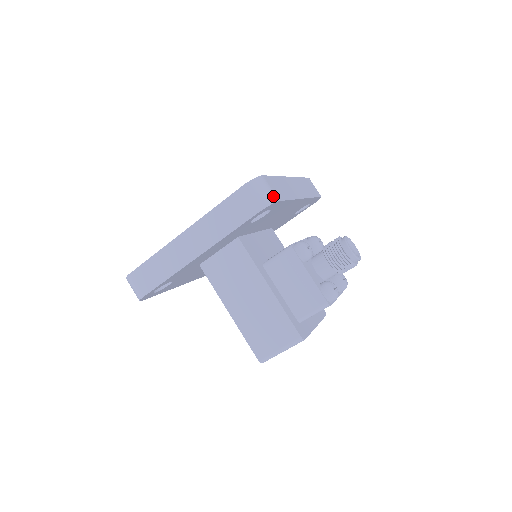
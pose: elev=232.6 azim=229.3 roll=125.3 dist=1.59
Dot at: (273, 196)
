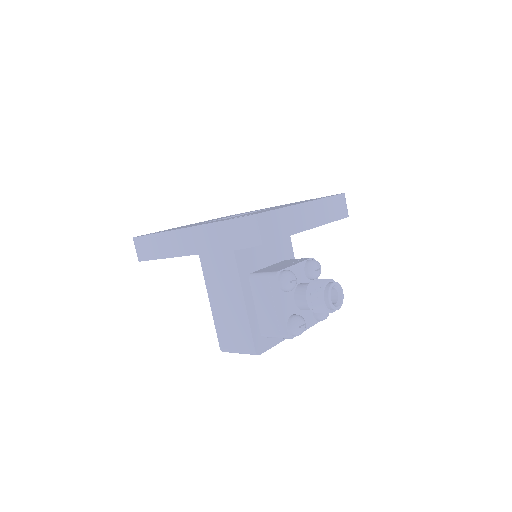
Dot at: (258, 239)
